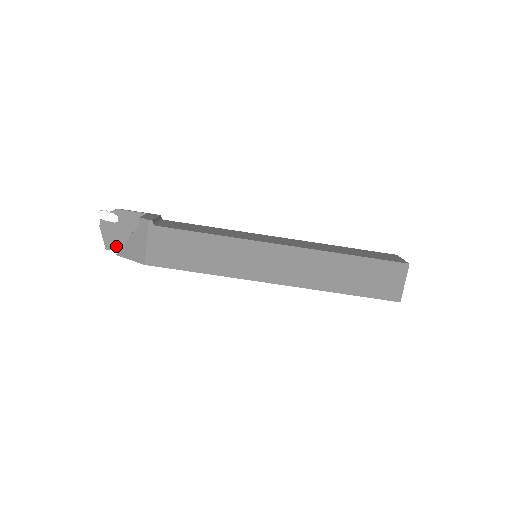
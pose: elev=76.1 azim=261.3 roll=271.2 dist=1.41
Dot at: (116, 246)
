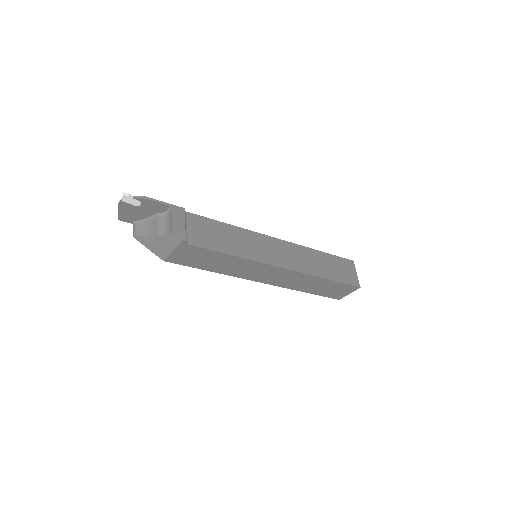
Dot at: (130, 220)
